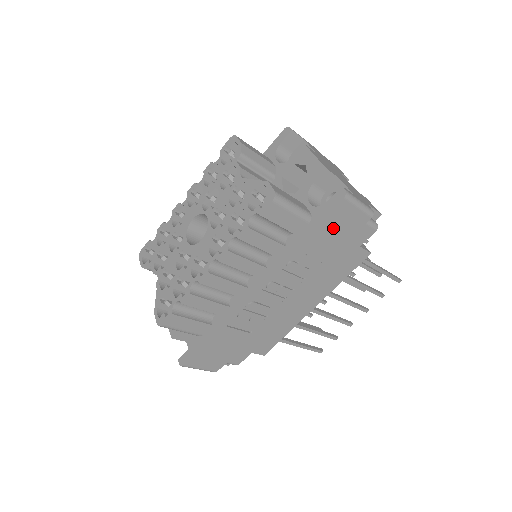
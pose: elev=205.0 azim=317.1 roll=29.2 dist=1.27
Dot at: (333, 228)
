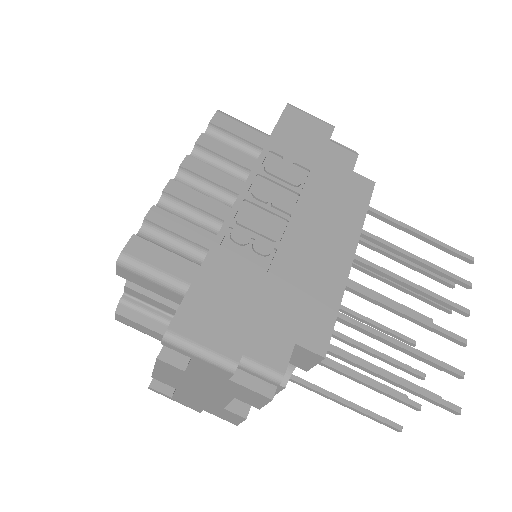
Dot at: (296, 132)
